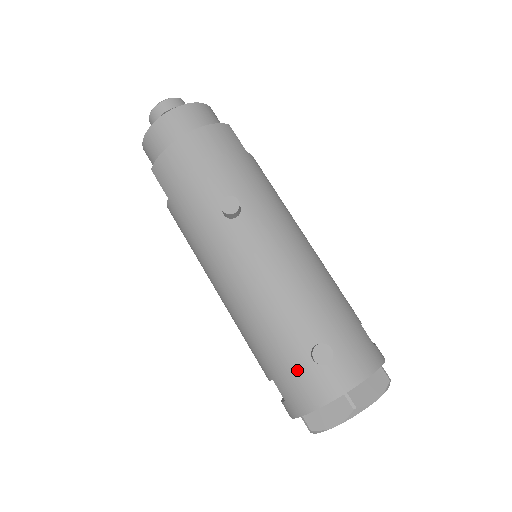
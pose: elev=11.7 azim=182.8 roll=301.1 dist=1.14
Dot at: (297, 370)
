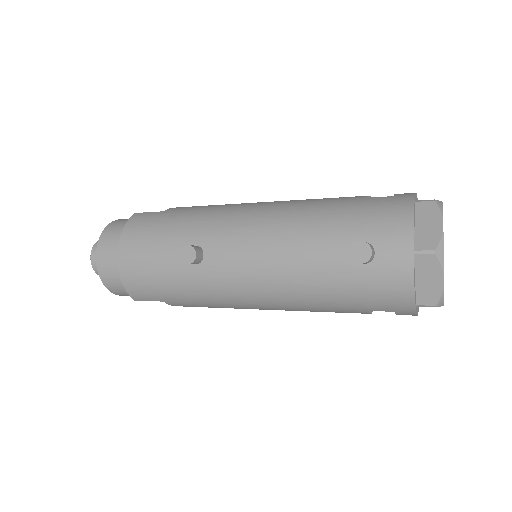
Dot at: (366, 284)
